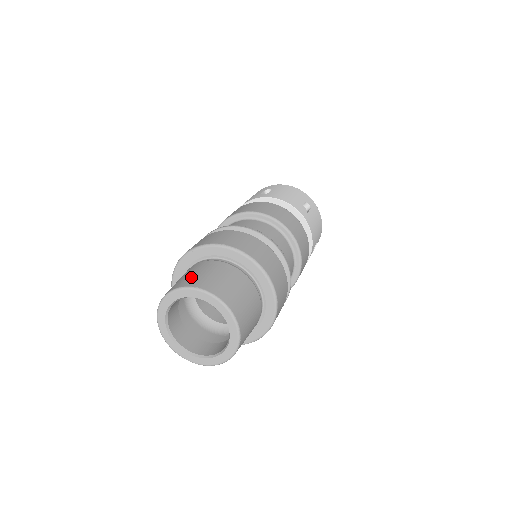
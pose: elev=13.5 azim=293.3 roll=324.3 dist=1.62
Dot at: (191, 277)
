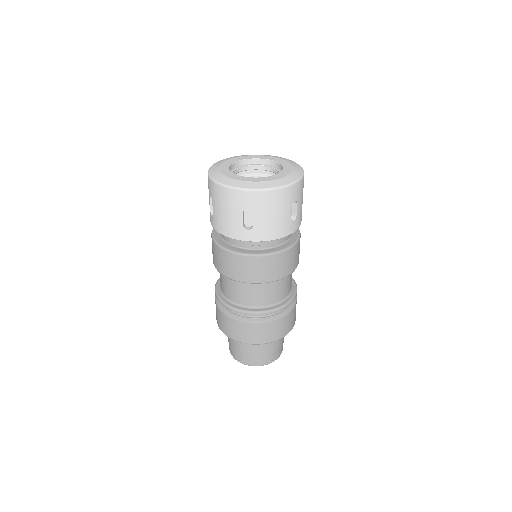
Dot at: (250, 358)
